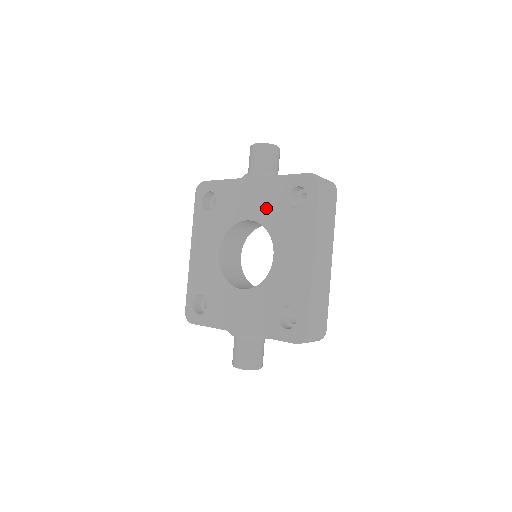
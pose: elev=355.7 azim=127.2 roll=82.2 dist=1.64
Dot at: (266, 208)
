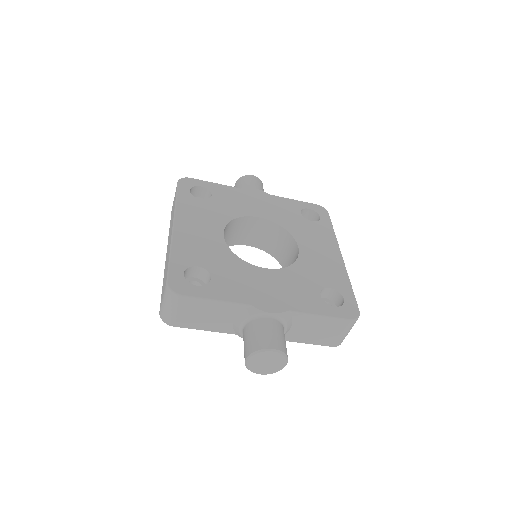
Dot at: (279, 214)
